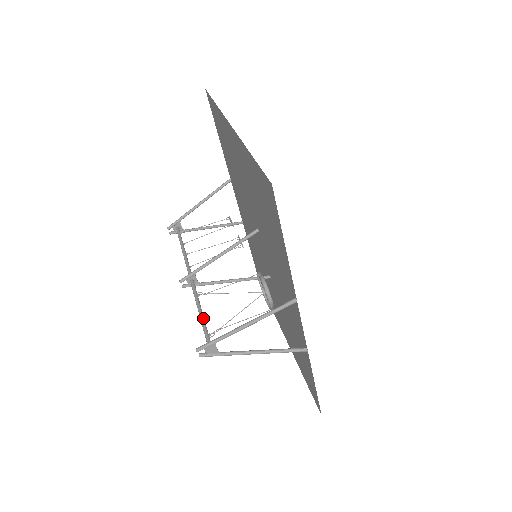
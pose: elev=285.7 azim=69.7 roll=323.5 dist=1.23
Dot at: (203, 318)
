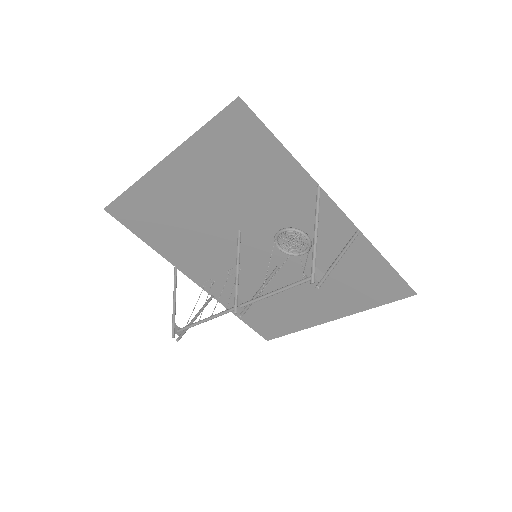
Dot at: (284, 287)
